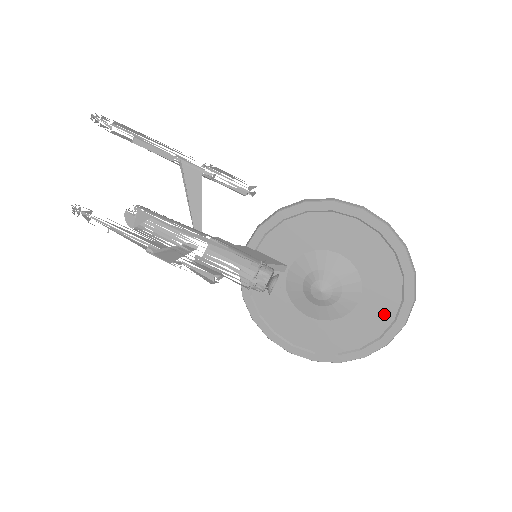
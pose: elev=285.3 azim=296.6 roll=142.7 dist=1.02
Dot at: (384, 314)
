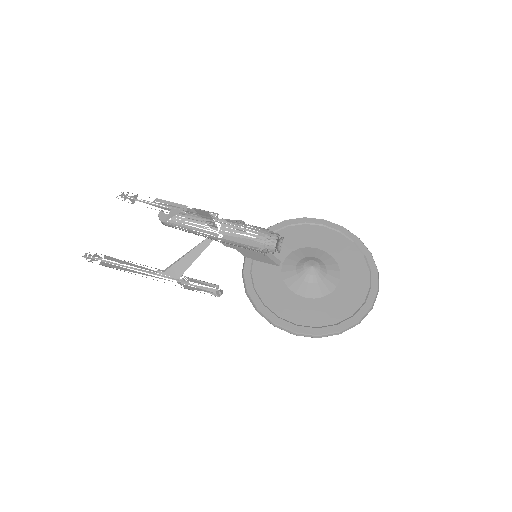
Dot at: (361, 284)
